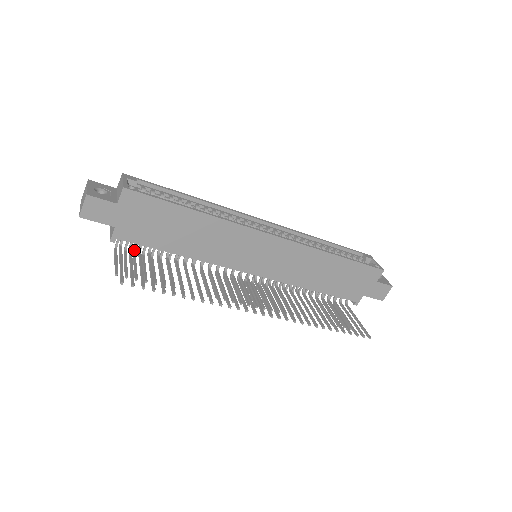
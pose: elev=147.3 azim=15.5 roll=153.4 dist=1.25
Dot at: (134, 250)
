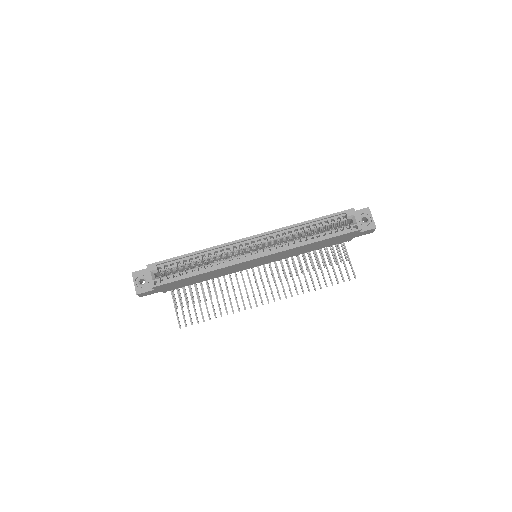
Dot at: occluded
